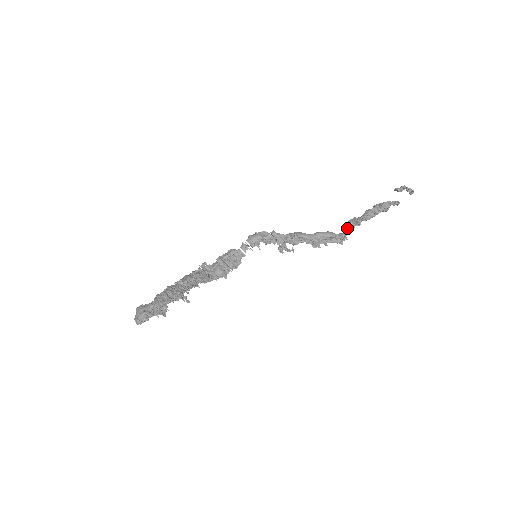
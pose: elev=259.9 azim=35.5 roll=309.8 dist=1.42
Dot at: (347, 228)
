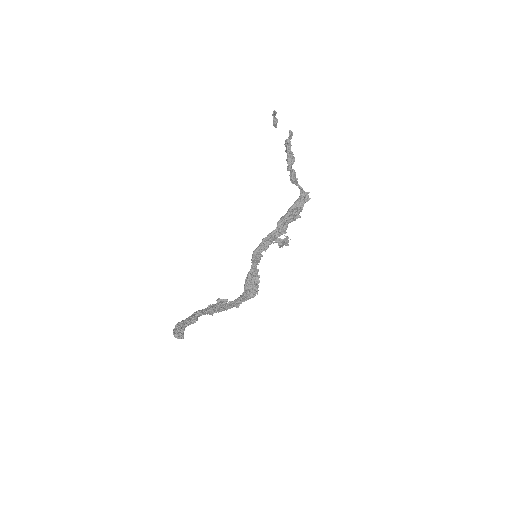
Dot at: (292, 183)
